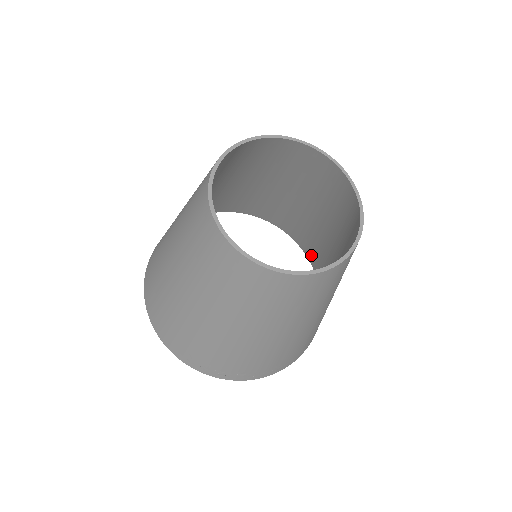
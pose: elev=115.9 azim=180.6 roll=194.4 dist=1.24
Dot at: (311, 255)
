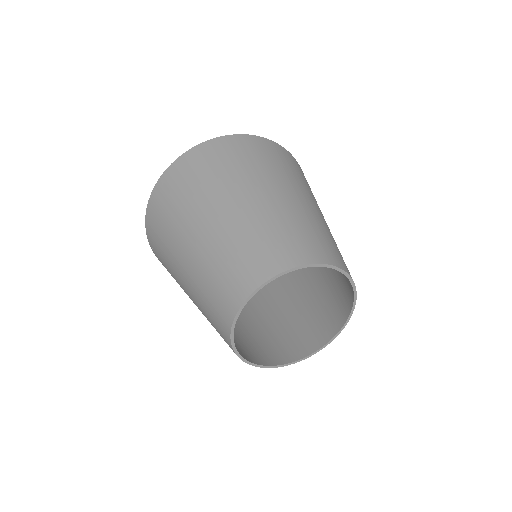
Dot at: occluded
